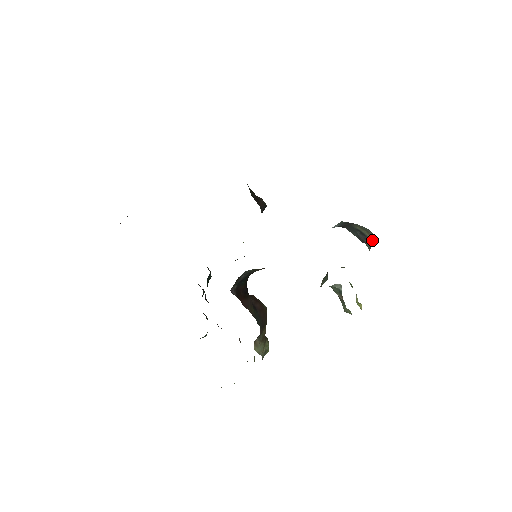
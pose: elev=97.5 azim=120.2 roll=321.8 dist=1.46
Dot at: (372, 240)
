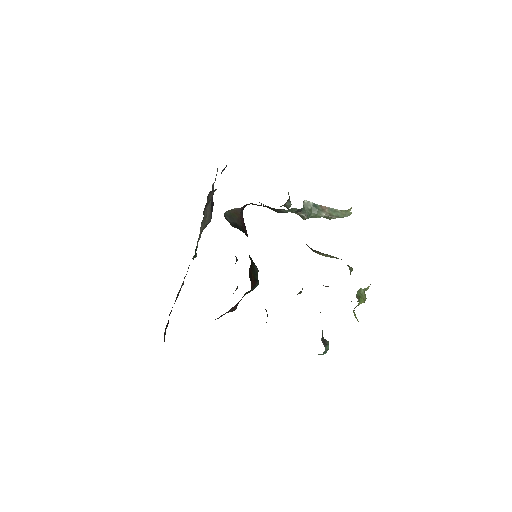
Dot at: occluded
